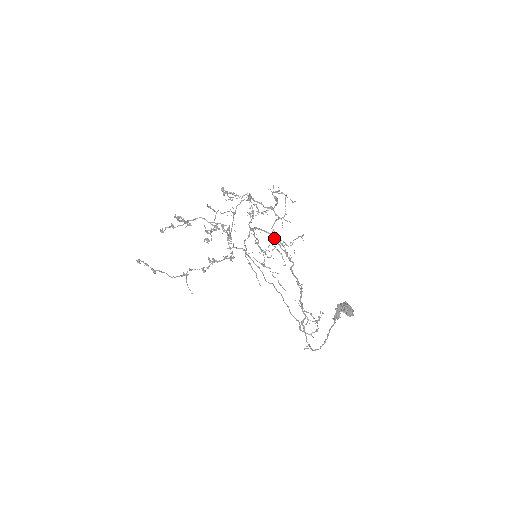
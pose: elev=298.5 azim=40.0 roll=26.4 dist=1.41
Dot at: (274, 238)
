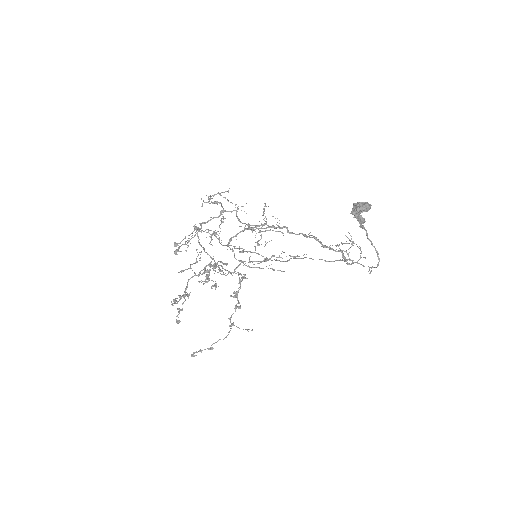
Dot at: occluded
